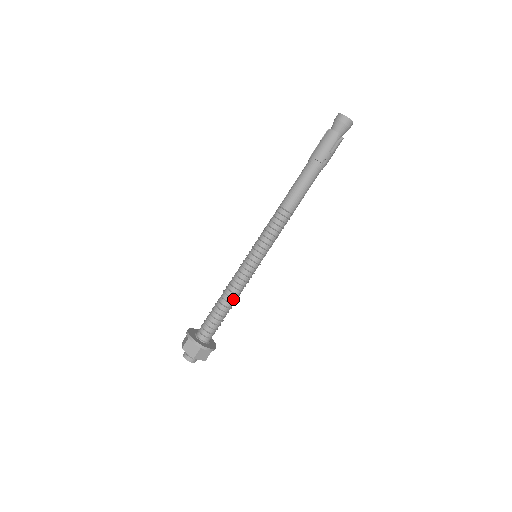
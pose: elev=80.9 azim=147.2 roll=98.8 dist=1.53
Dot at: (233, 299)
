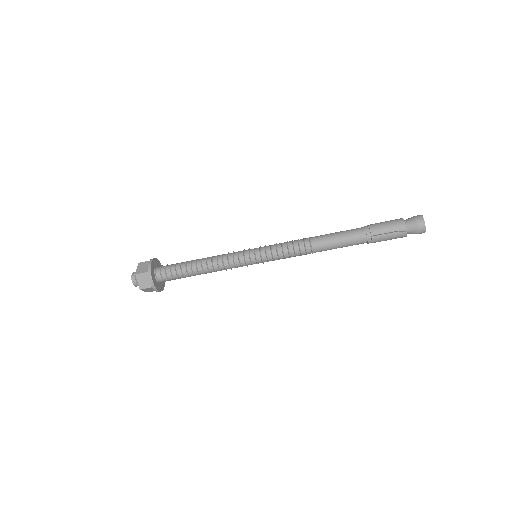
Dot at: occluded
